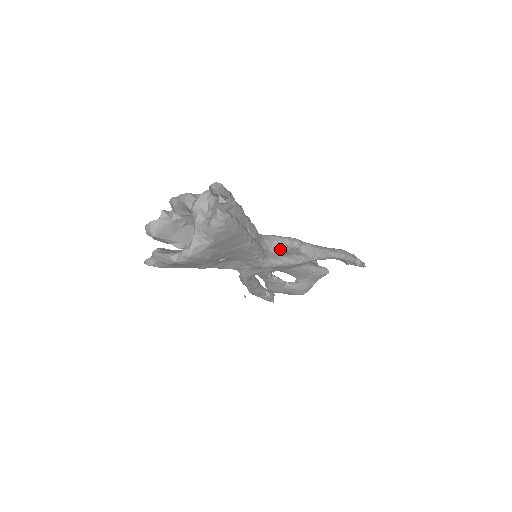
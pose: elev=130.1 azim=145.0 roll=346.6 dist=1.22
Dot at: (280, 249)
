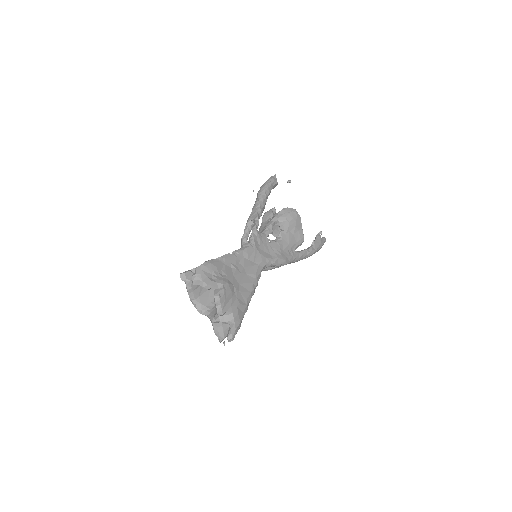
Dot at: occluded
